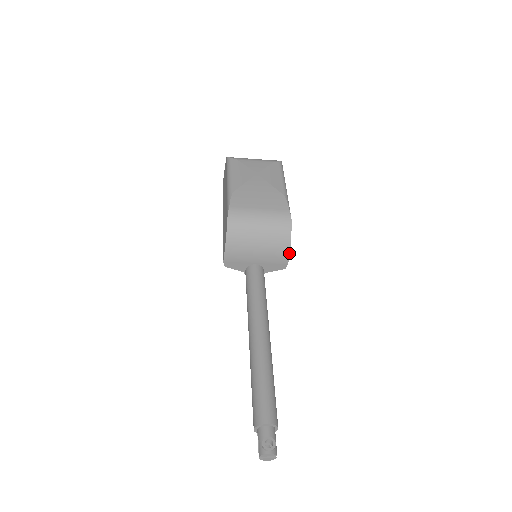
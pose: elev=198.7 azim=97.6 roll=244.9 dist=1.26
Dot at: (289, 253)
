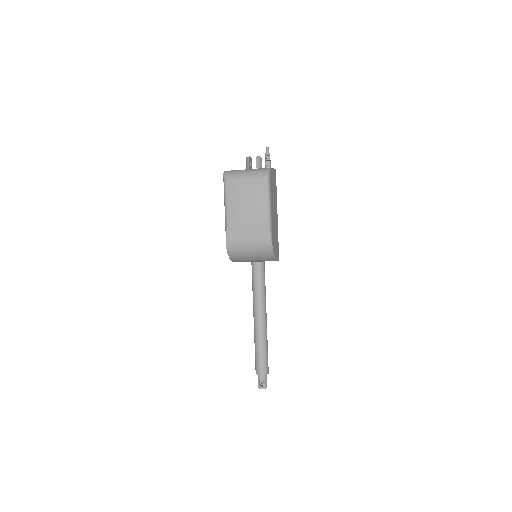
Dot at: (277, 260)
